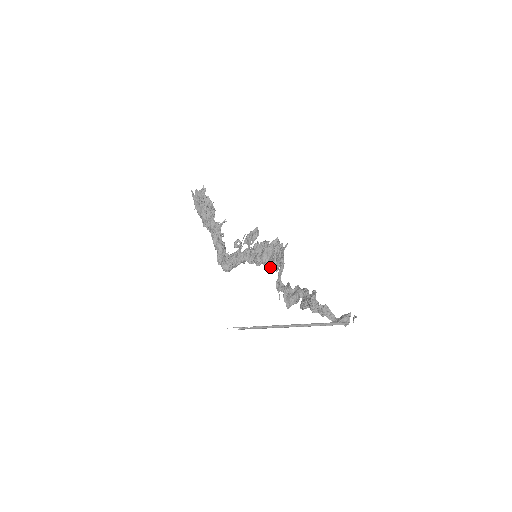
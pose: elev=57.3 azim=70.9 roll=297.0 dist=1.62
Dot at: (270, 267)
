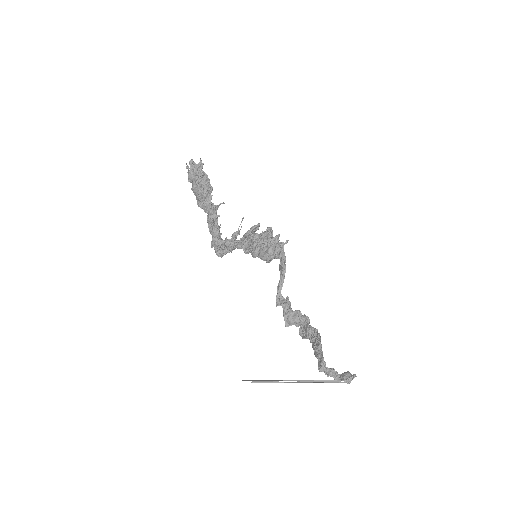
Dot at: occluded
